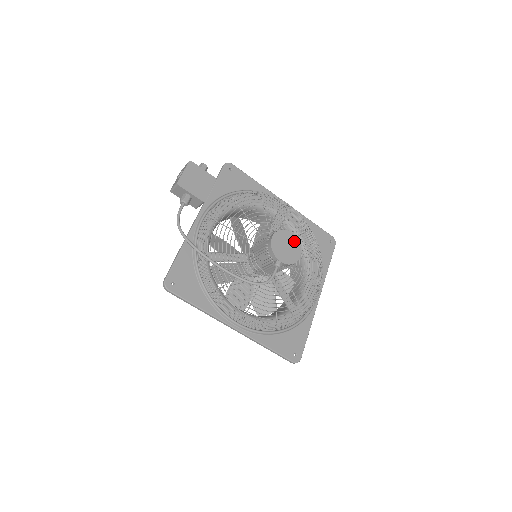
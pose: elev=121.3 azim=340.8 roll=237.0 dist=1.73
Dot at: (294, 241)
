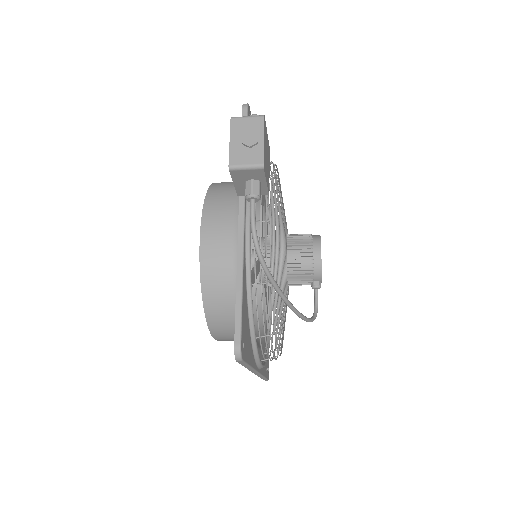
Dot at: occluded
